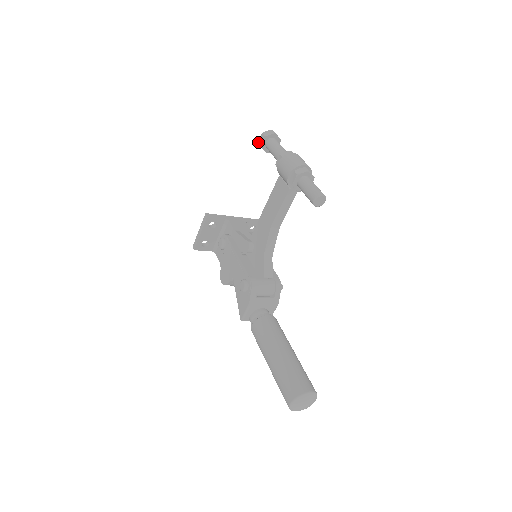
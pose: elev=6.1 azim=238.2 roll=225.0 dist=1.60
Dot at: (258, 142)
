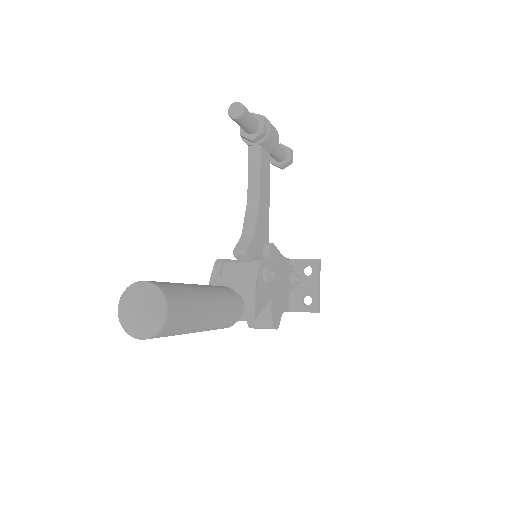
Dot at: occluded
